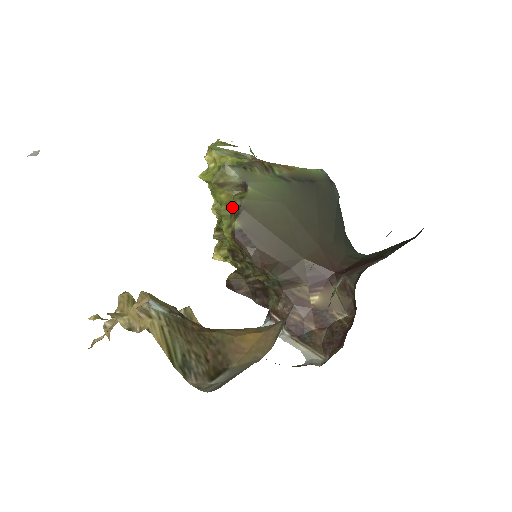
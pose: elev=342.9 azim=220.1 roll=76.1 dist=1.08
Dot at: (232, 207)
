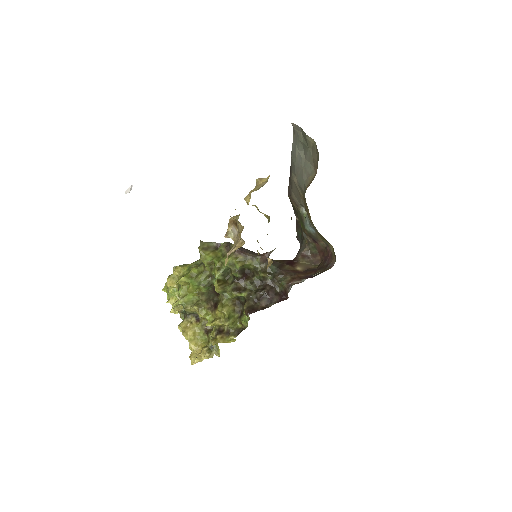
Dot at: (220, 255)
